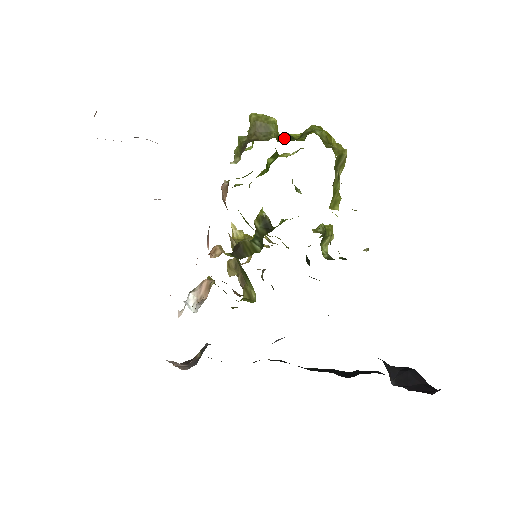
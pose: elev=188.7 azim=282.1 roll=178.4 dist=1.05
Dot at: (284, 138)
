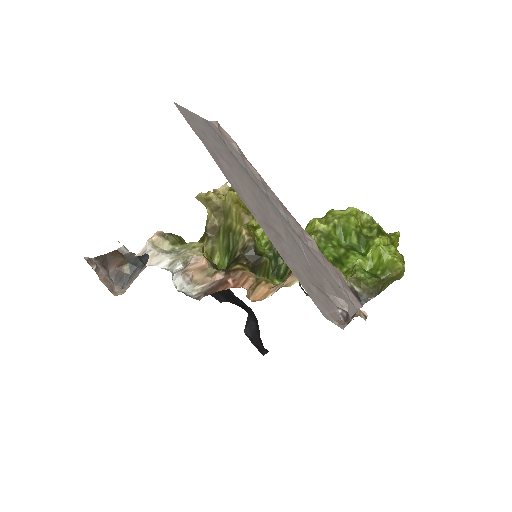
Dot at: occluded
